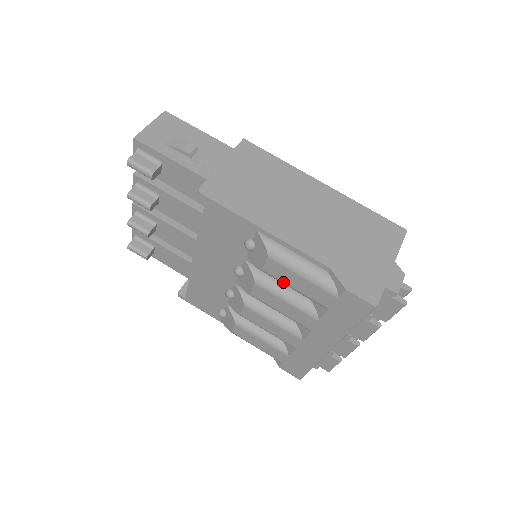
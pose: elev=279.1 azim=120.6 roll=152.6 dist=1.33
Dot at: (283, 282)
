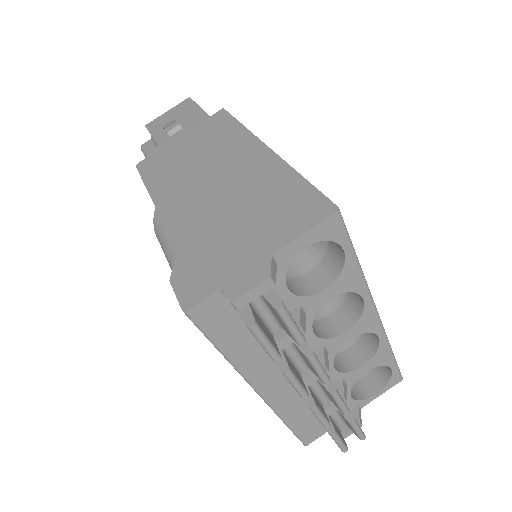
Dot at: occluded
